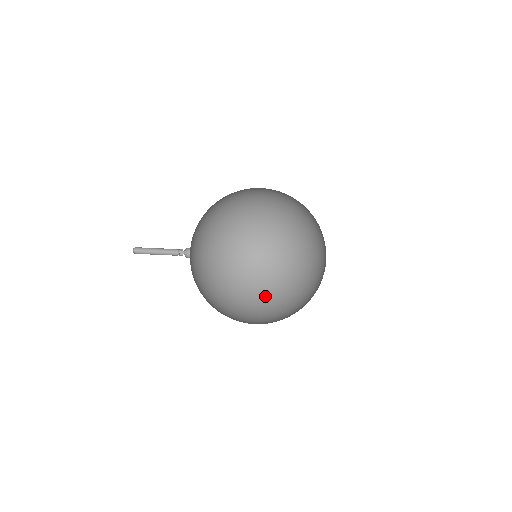
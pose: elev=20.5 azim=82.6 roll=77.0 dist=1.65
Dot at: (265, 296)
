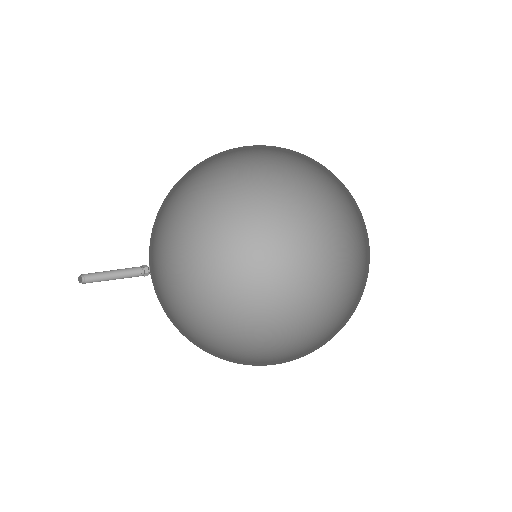
Dot at: (298, 357)
